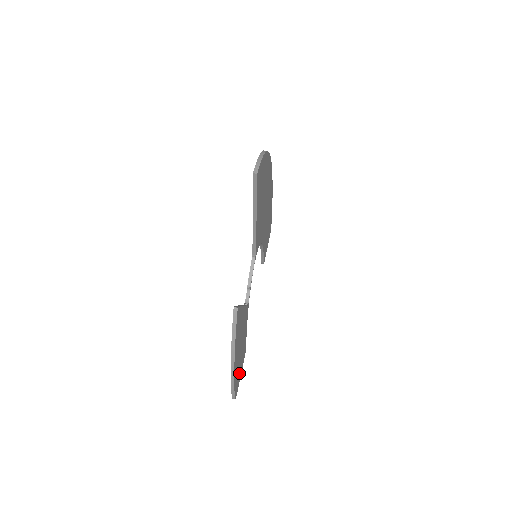
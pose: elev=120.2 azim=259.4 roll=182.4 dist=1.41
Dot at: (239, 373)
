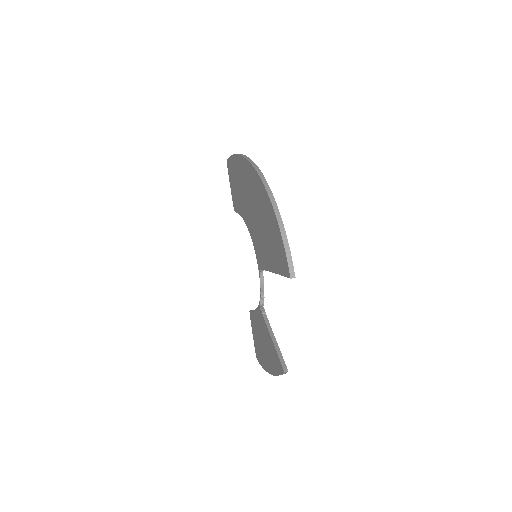
Dot at: occluded
